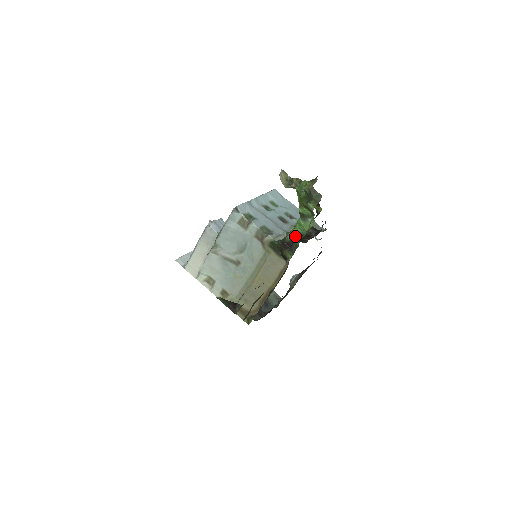
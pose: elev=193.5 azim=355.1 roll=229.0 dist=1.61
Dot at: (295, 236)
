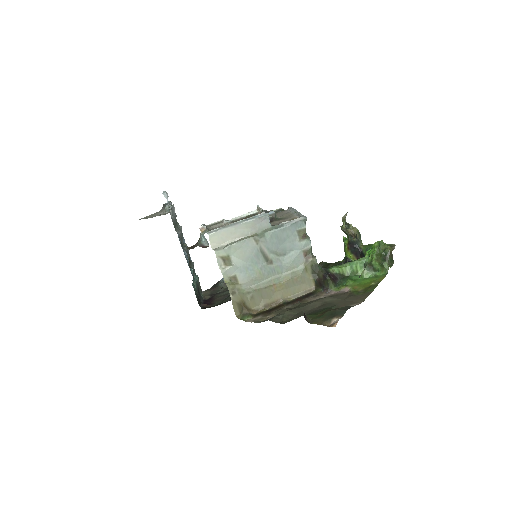
Dot at: (341, 273)
